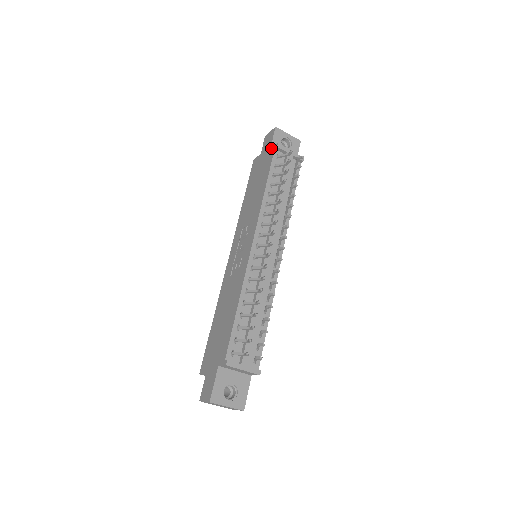
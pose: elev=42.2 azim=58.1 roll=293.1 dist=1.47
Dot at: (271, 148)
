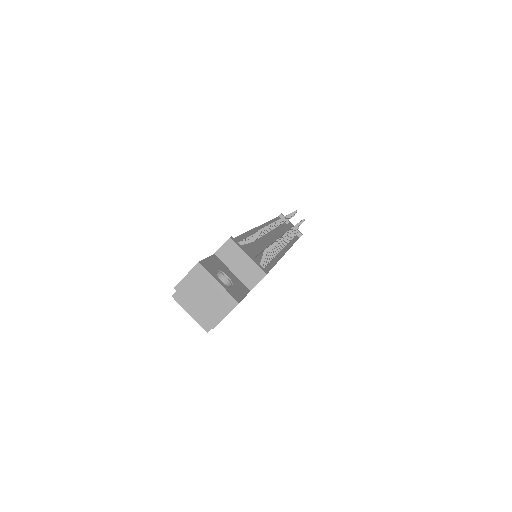
Dot at: occluded
